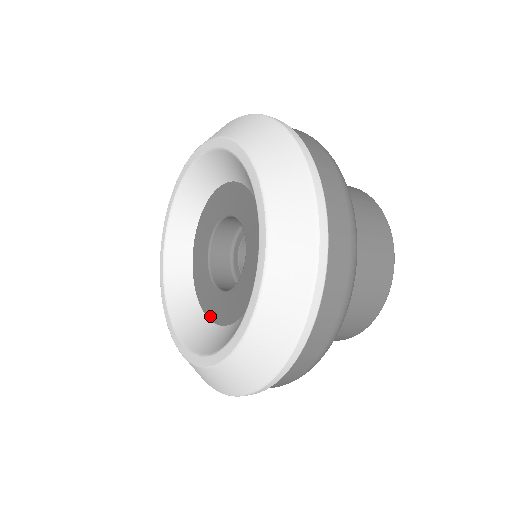
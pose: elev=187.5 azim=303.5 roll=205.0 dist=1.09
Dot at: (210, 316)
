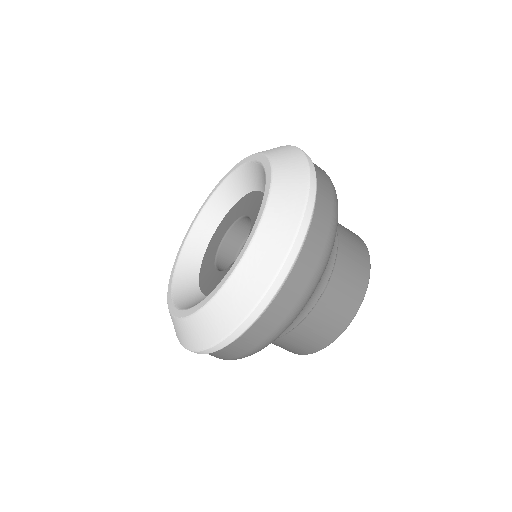
Dot at: occluded
